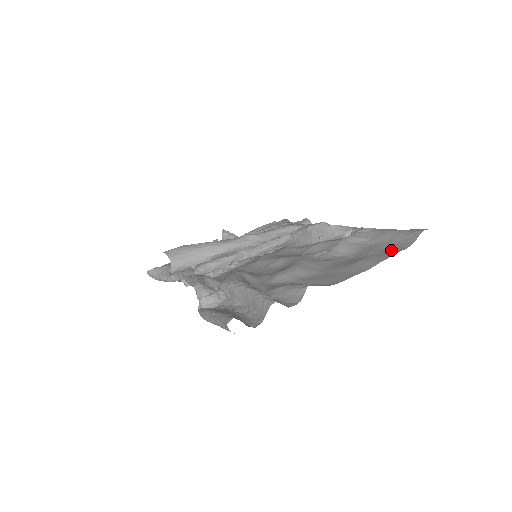
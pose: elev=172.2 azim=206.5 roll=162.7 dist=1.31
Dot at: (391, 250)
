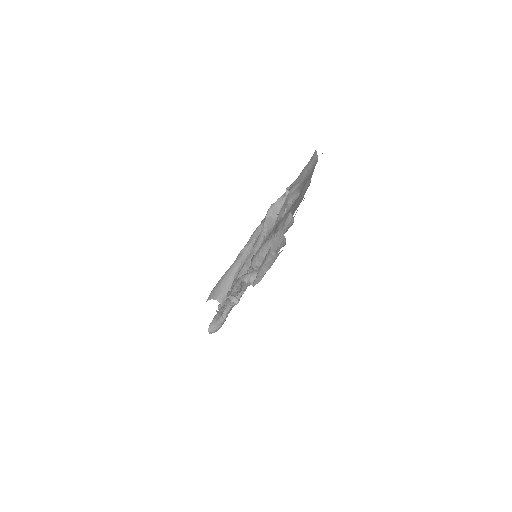
Dot at: (312, 171)
